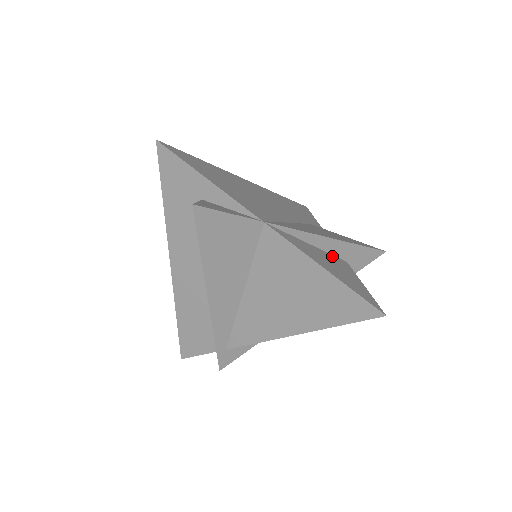
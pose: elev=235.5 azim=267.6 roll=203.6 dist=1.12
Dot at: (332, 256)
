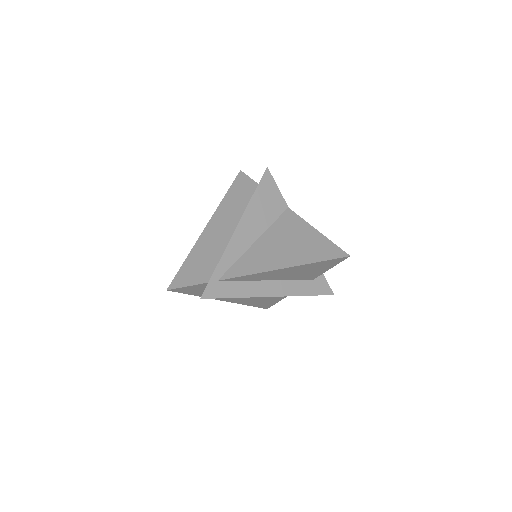
Dot at: occluded
